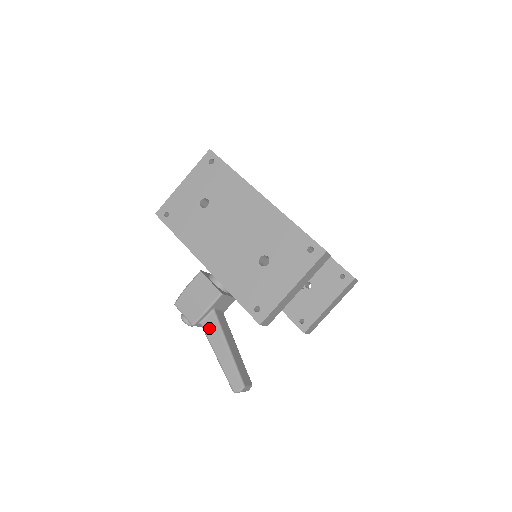
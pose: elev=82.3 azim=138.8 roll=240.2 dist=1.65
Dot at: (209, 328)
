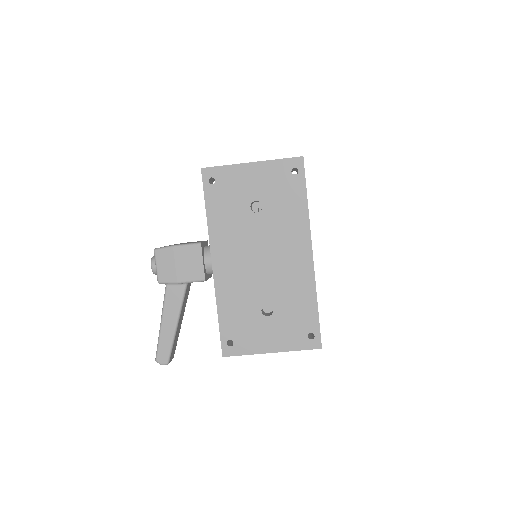
Dot at: (171, 295)
